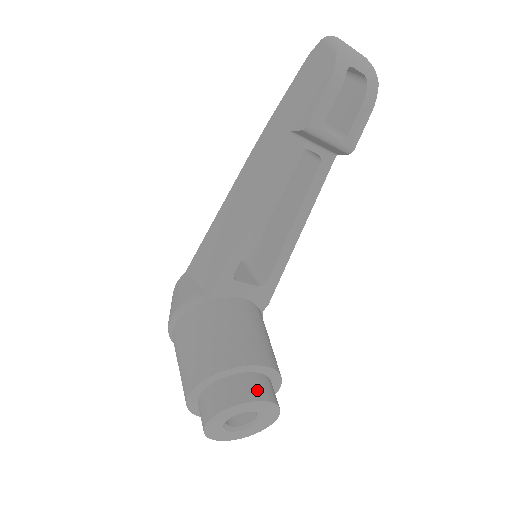
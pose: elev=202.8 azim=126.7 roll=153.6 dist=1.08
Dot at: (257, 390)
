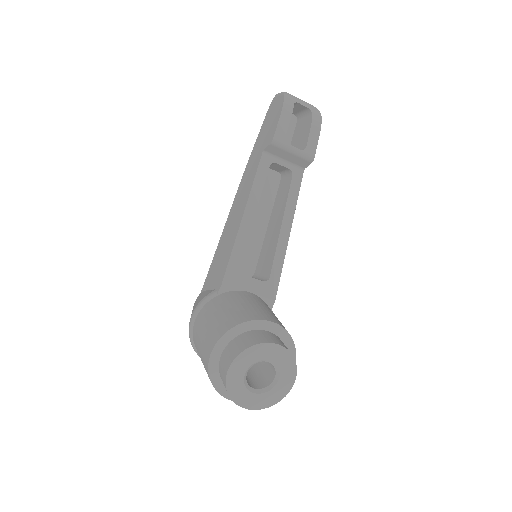
Dot at: (269, 338)
